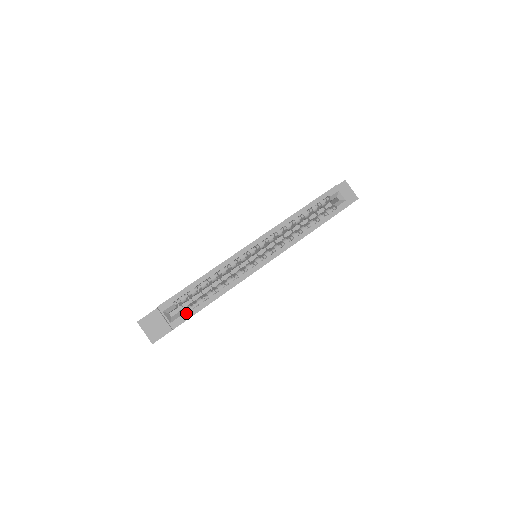
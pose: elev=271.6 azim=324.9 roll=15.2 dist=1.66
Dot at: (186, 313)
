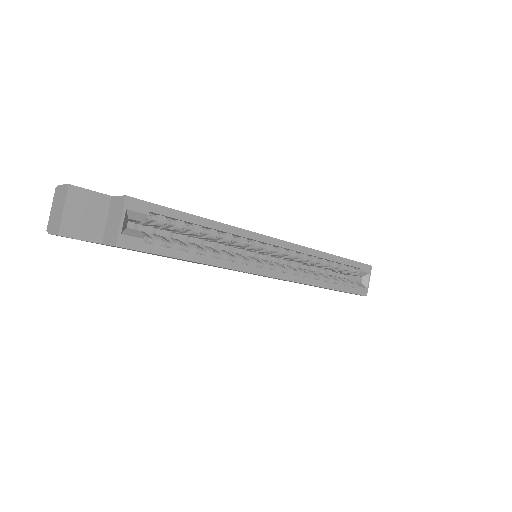
Dot at: (147, 241)
